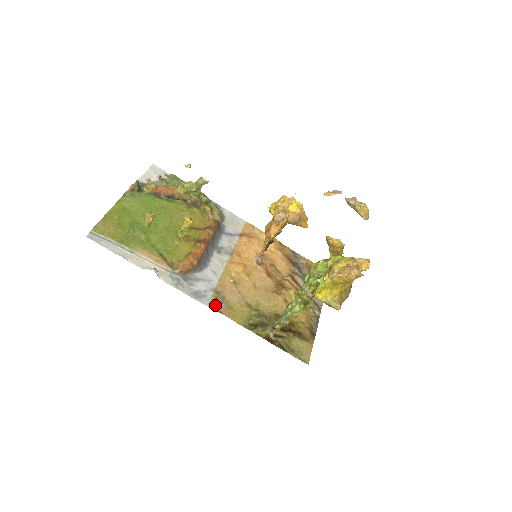
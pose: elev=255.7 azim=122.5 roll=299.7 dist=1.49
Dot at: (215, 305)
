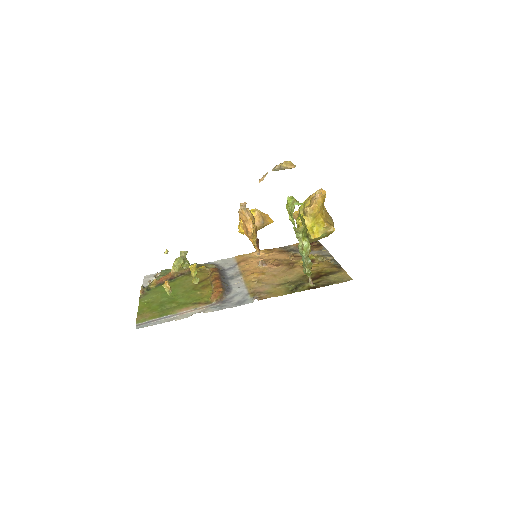
Dot at: (257, 299)
